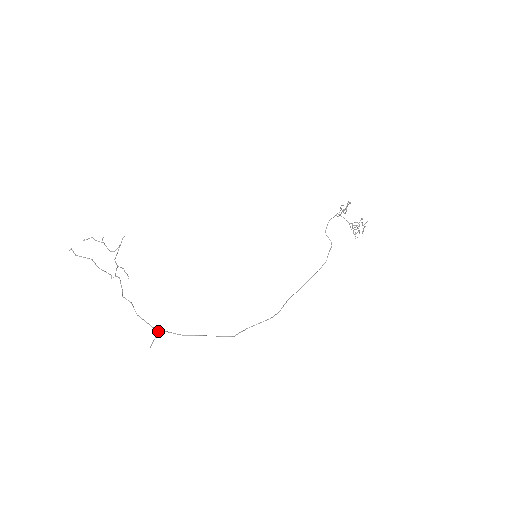
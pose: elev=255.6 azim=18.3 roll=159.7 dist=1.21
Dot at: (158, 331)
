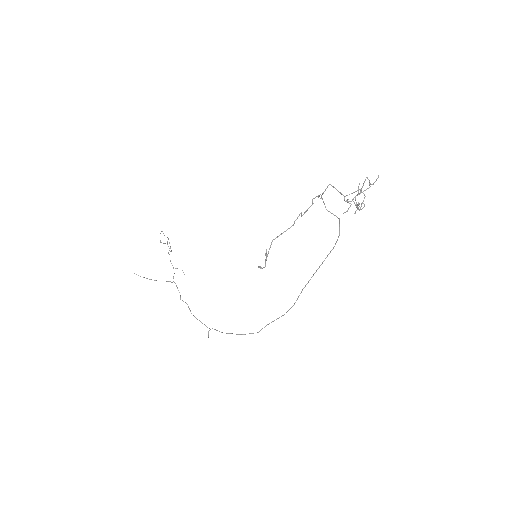
Dot at: occluded
